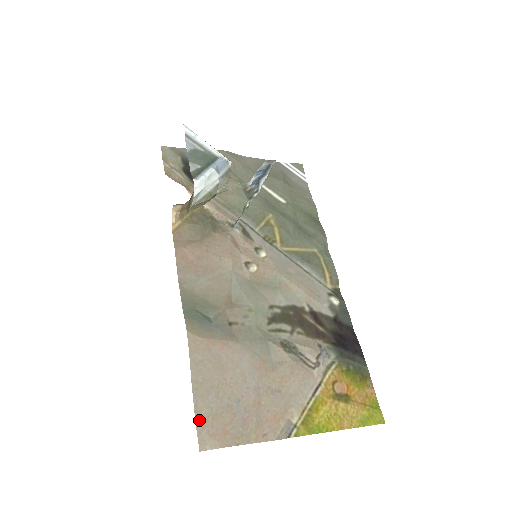
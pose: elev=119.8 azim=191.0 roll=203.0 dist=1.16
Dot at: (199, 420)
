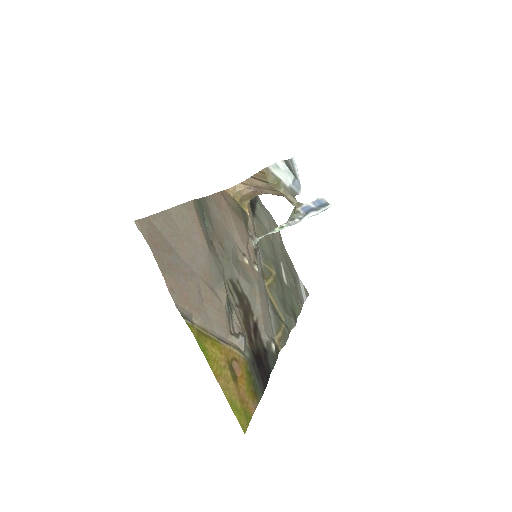
Dot at: (151, 220)
